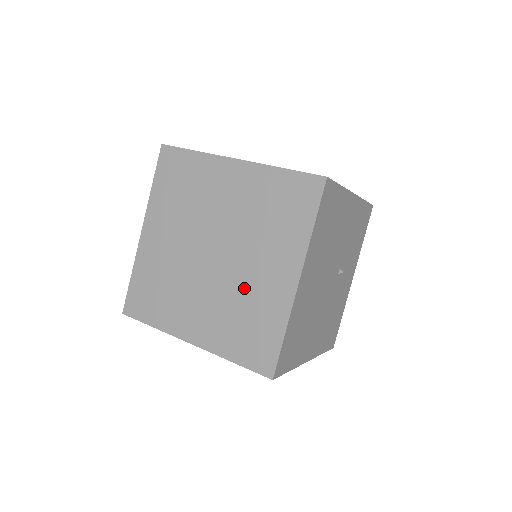
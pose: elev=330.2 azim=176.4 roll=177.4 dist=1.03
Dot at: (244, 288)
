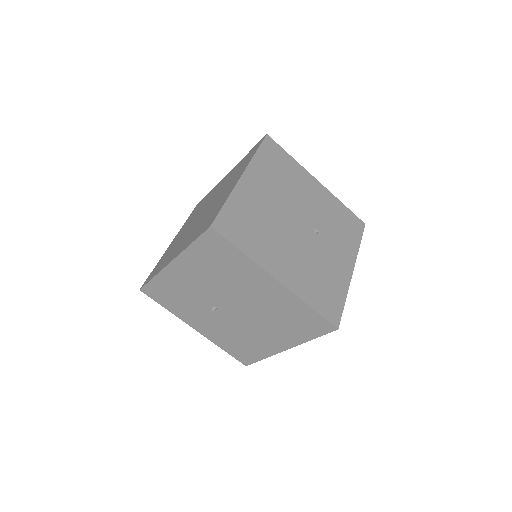
Dot at: (212, 208)
